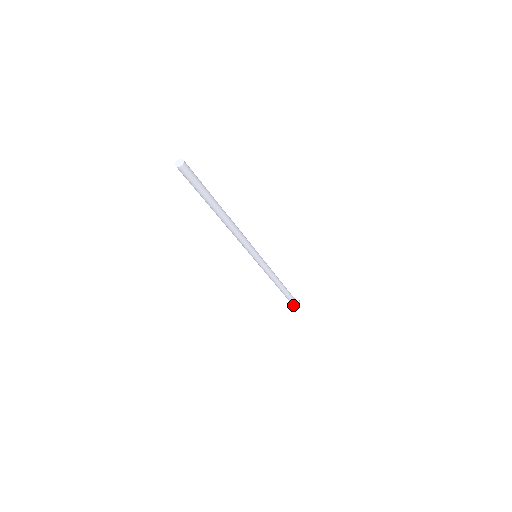
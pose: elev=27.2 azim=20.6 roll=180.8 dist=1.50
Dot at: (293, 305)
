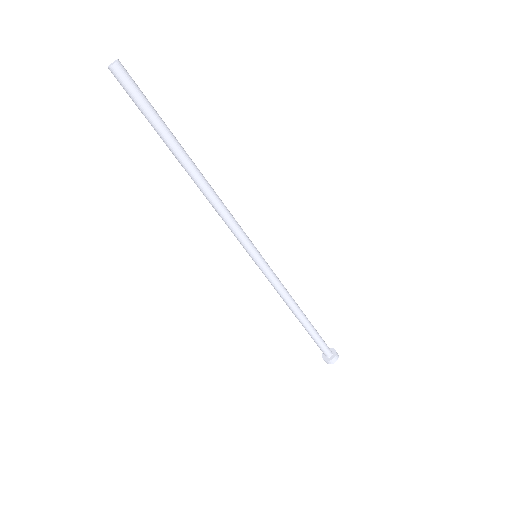
Dot at: (329, 358)
